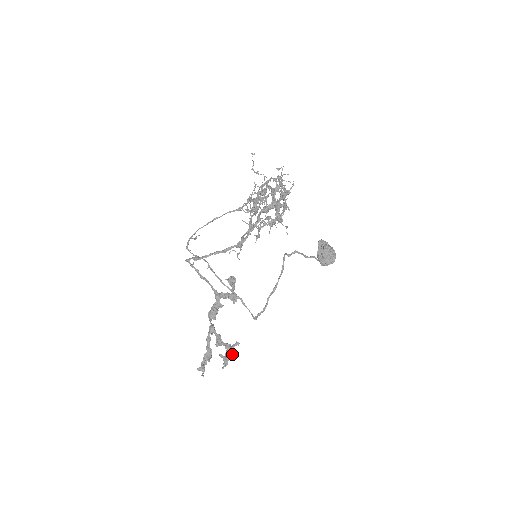
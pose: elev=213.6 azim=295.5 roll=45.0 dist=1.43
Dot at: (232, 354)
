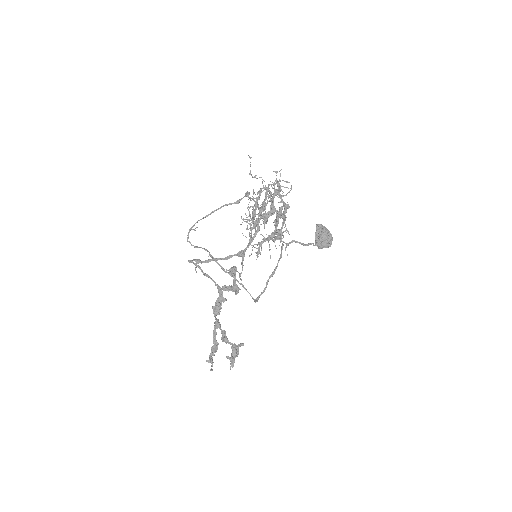
Dot at: (237, 354)
